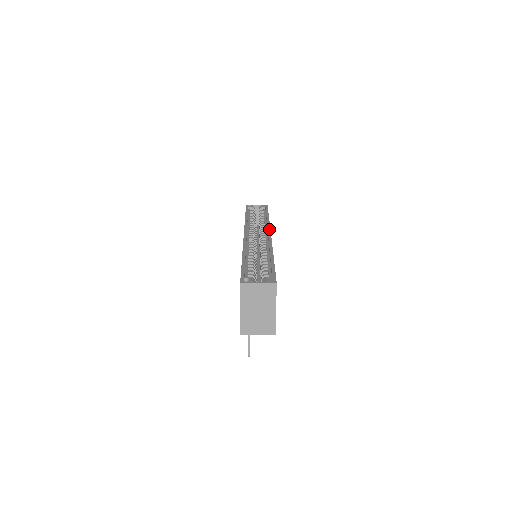
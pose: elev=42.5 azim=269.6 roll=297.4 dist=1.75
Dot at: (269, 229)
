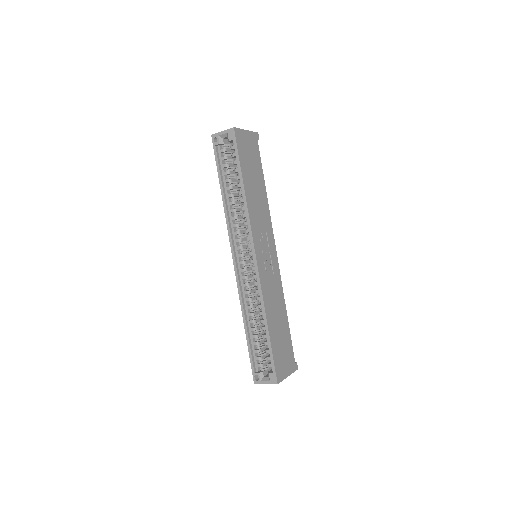
Dot at: (252, 242)
